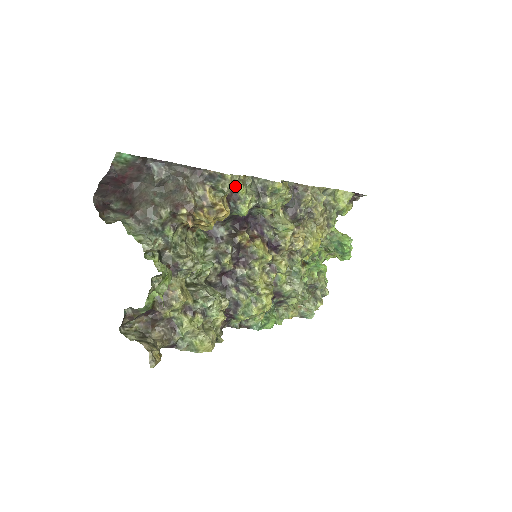
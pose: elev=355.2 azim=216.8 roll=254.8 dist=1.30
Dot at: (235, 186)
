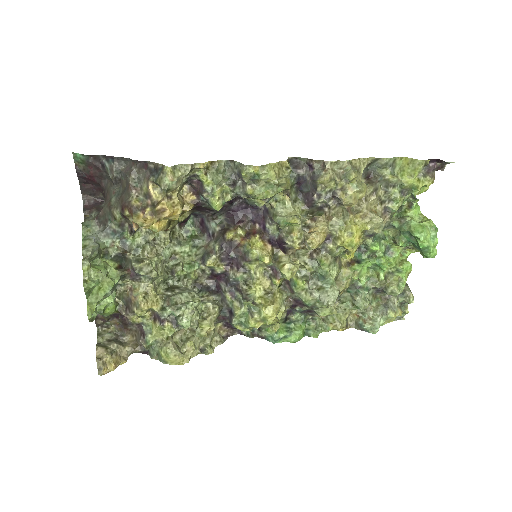
Dot at: (197, 176)
